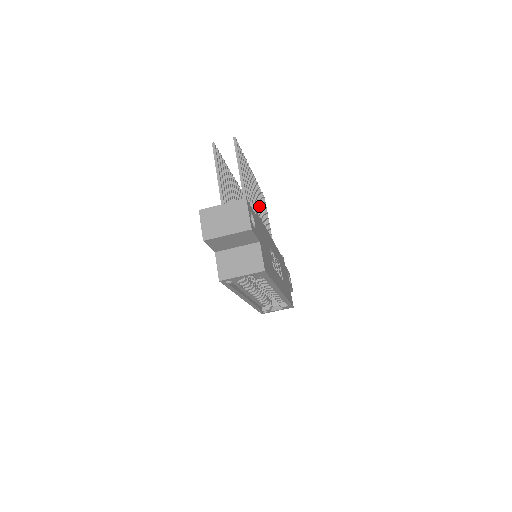
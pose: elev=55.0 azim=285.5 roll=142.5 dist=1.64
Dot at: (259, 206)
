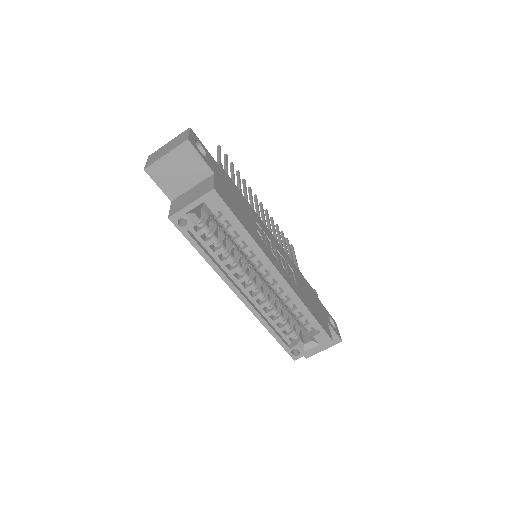
Dot at: (269, 227)
